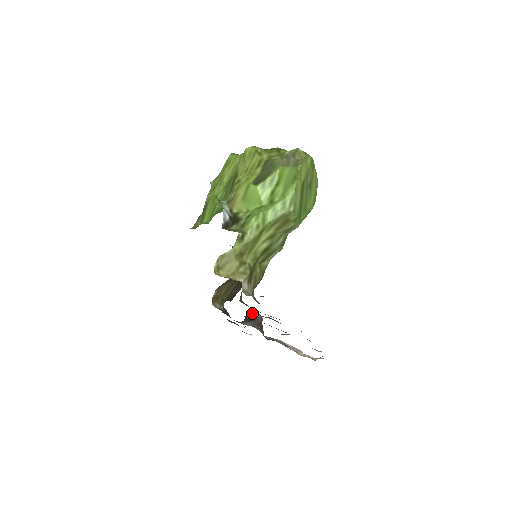
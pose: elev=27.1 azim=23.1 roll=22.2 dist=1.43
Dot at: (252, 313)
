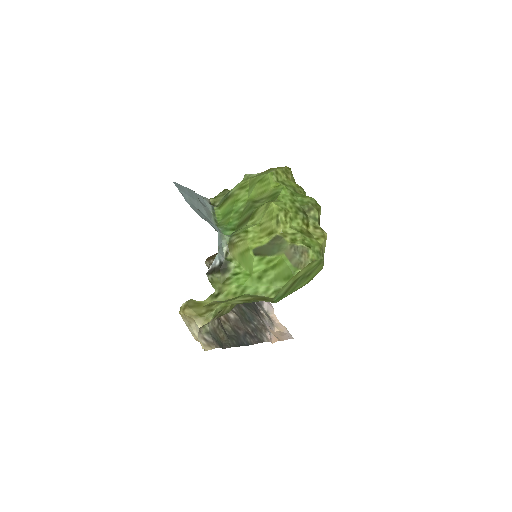
Dot at: occluded
